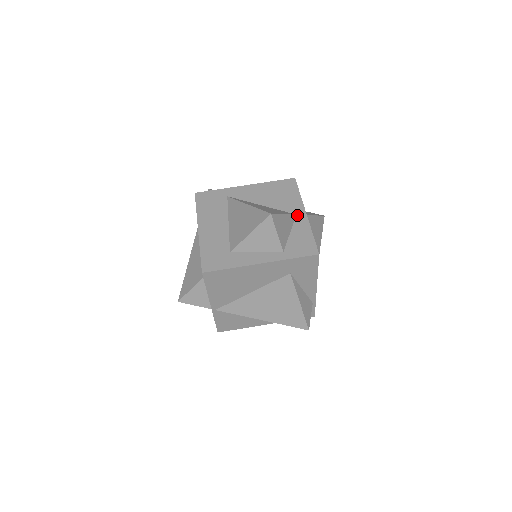
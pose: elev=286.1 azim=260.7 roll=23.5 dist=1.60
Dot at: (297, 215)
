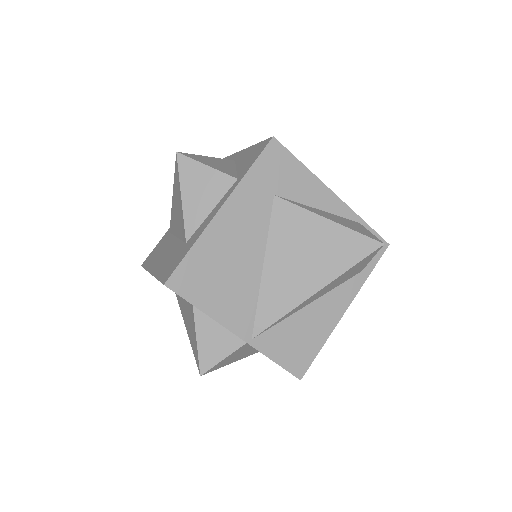
Dot at: (235, 160)
